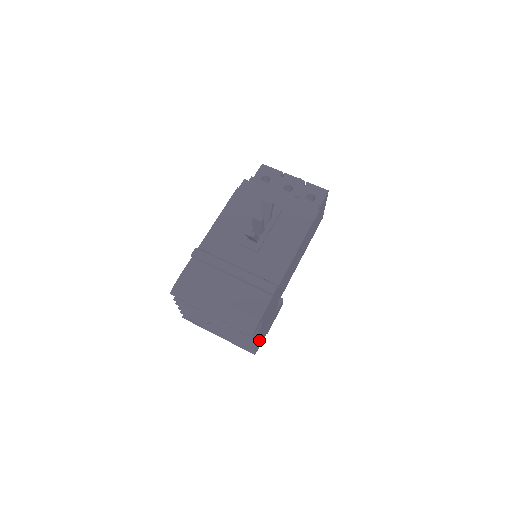
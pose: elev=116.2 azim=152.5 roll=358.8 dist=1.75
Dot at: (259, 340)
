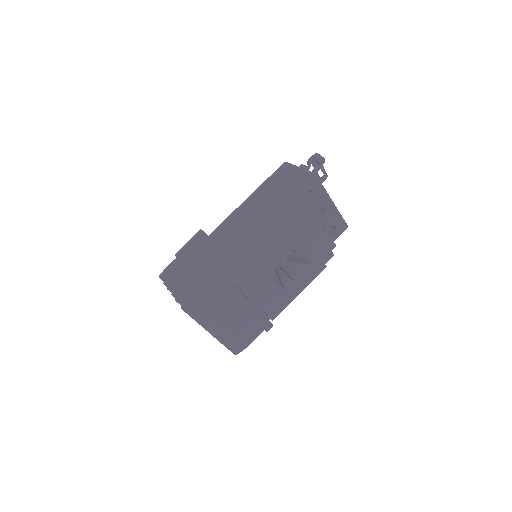
Dot at: occluded
